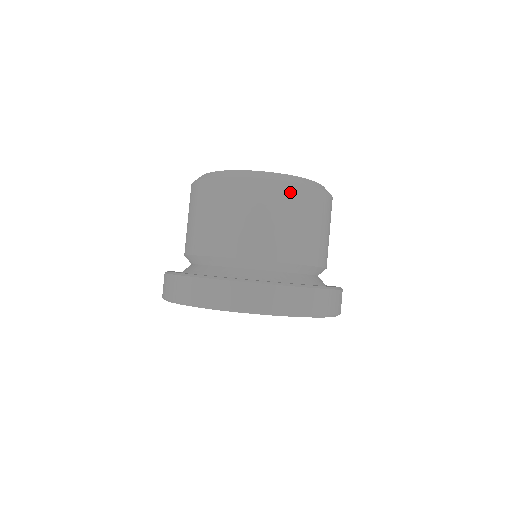
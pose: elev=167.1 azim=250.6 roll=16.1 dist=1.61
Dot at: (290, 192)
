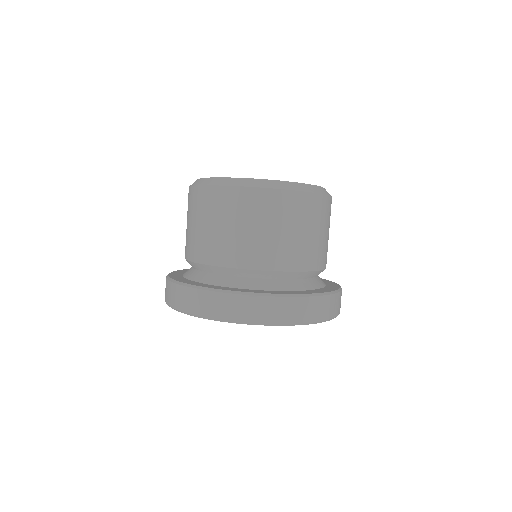
Dot at: (211, 195)
